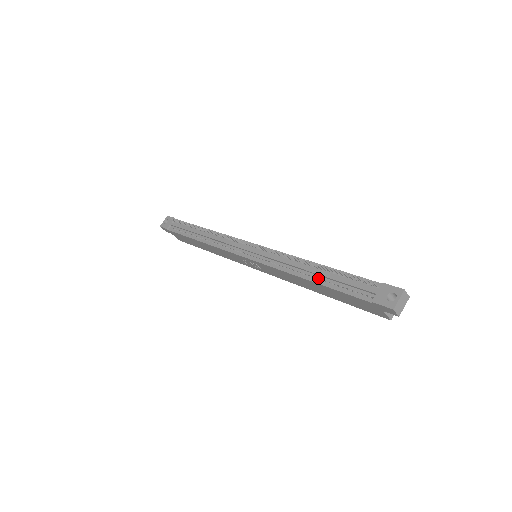
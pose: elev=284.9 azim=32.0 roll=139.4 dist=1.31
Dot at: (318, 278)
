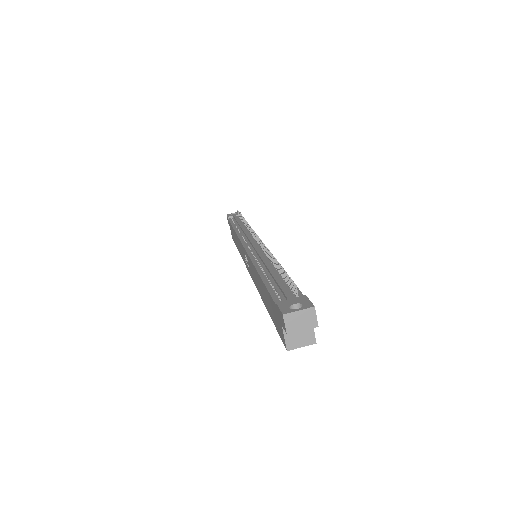
Dot at: (267, 274)
